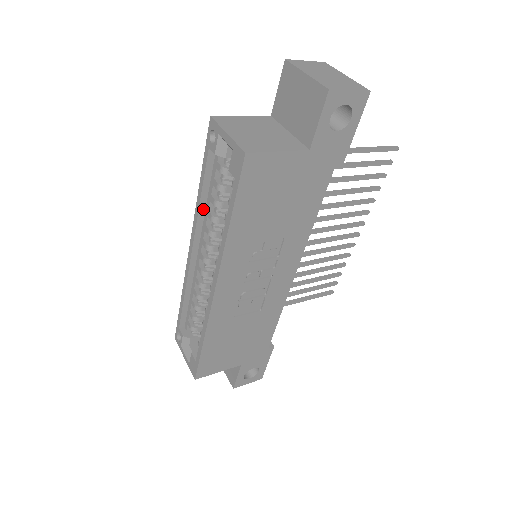
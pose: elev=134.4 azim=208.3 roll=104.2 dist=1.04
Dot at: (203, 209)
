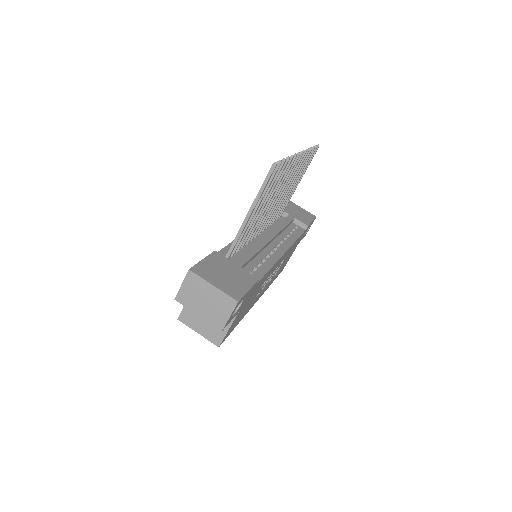
Dot at: occluded
